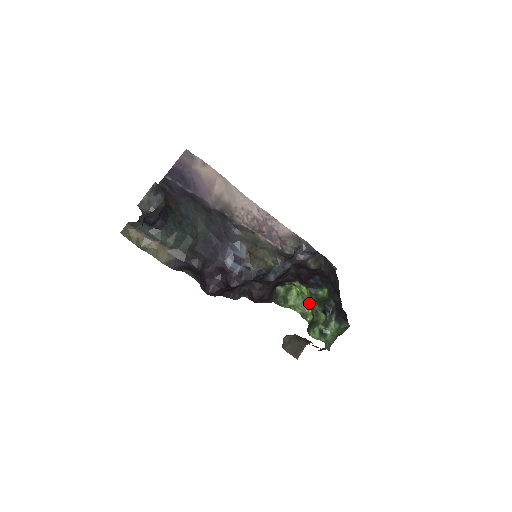
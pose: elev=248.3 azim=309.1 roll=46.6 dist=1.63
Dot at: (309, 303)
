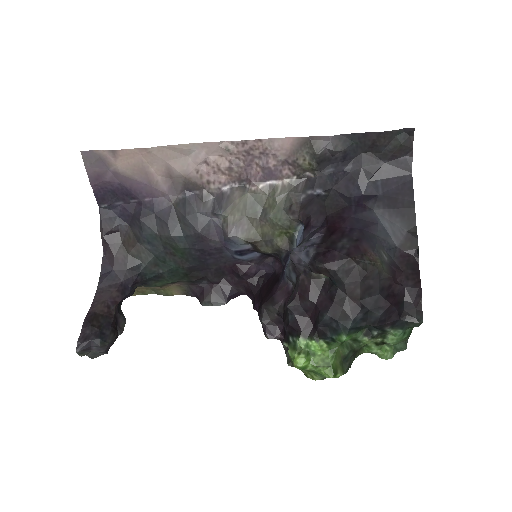
Dot at: (327, 365)
